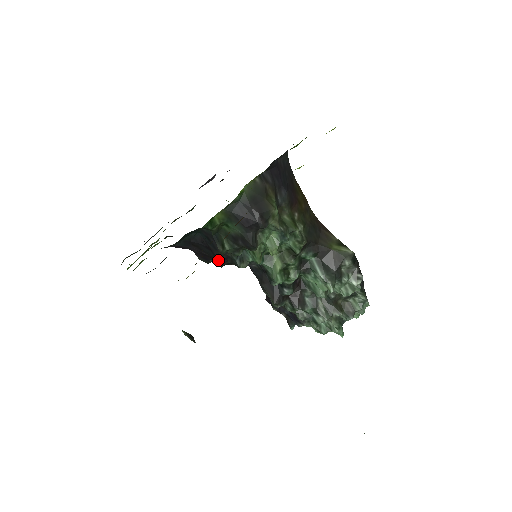
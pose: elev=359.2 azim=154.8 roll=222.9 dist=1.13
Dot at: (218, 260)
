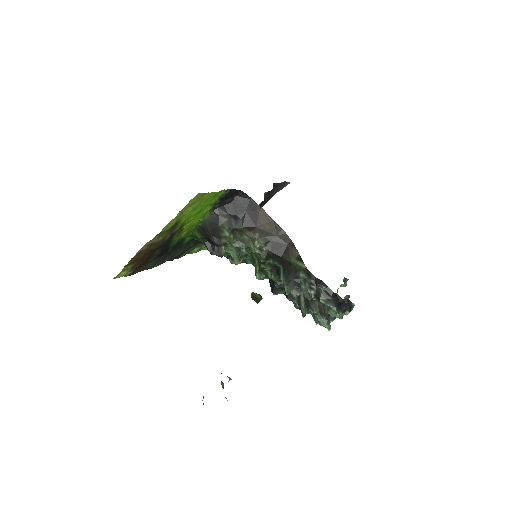
Dot at: occluded
